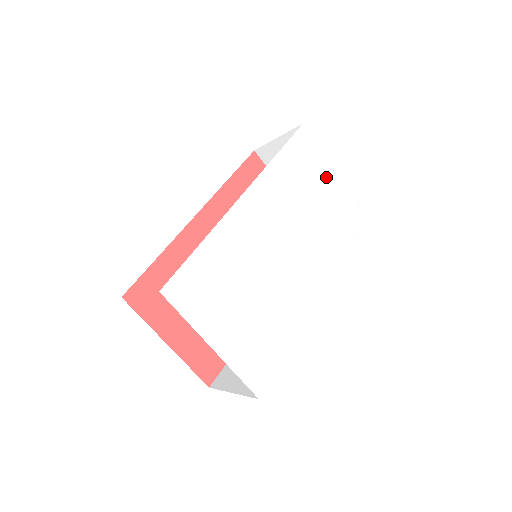
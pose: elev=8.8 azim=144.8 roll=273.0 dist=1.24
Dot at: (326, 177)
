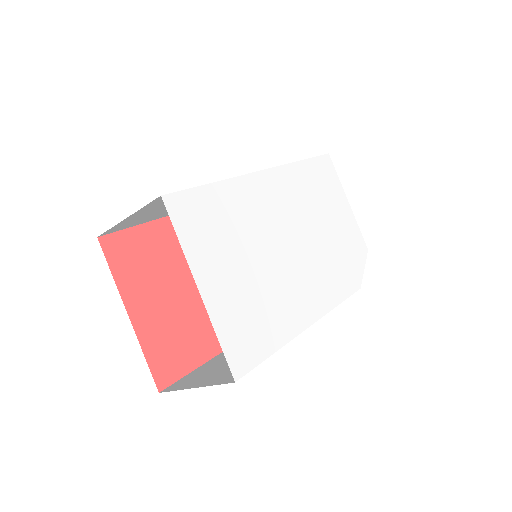
Dot at: (342, 207)
